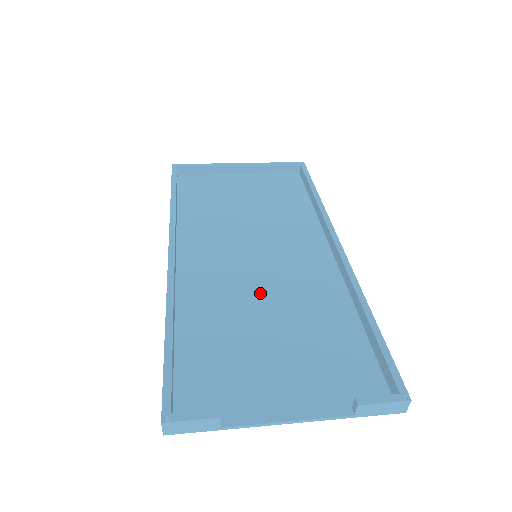
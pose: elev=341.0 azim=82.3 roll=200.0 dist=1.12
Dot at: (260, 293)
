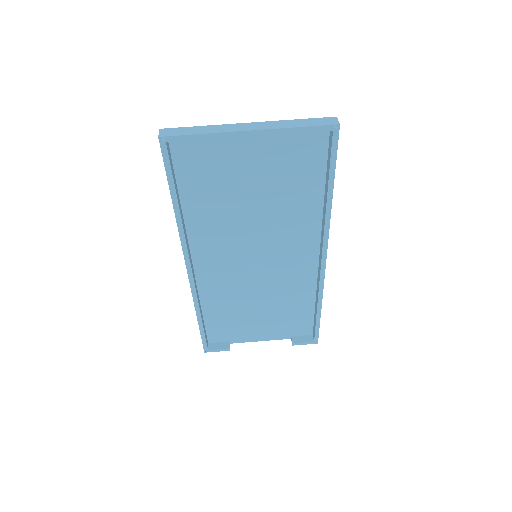
Dot at: (255, 285)
